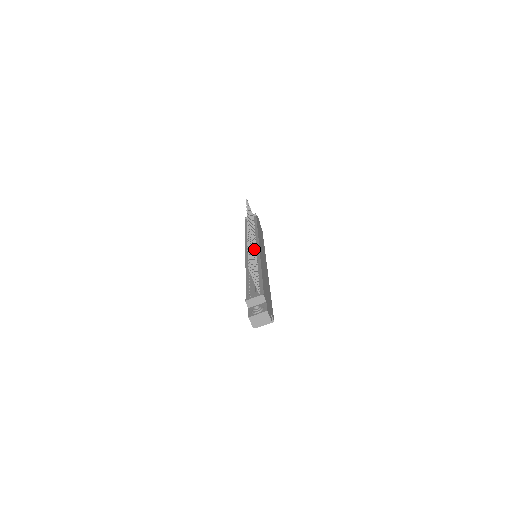
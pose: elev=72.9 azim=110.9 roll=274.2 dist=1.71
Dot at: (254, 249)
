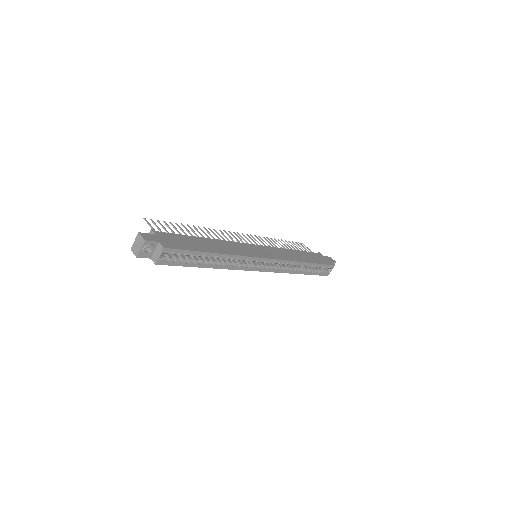
Dot at: (229, 240)
